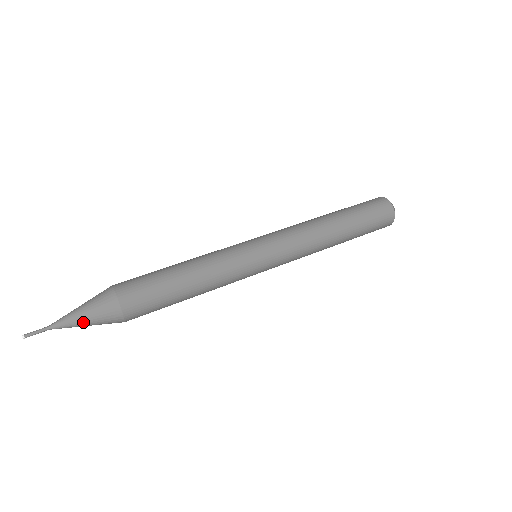
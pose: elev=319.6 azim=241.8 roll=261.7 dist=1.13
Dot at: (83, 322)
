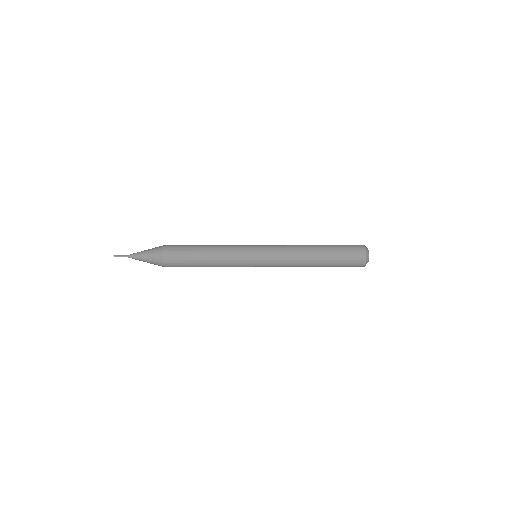
Dot at: (144, 261)
